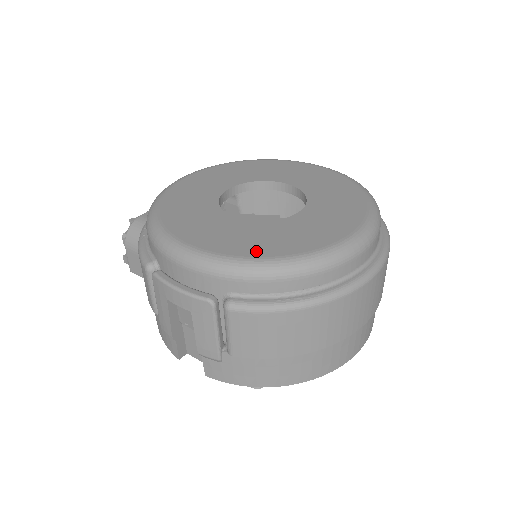
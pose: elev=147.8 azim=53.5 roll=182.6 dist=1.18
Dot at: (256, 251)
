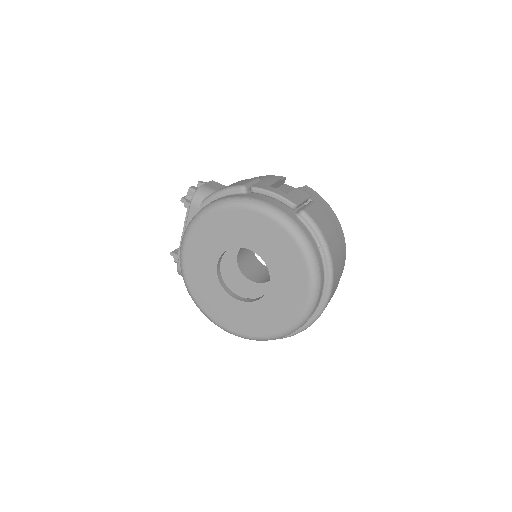
Dot at: (259, 331)
